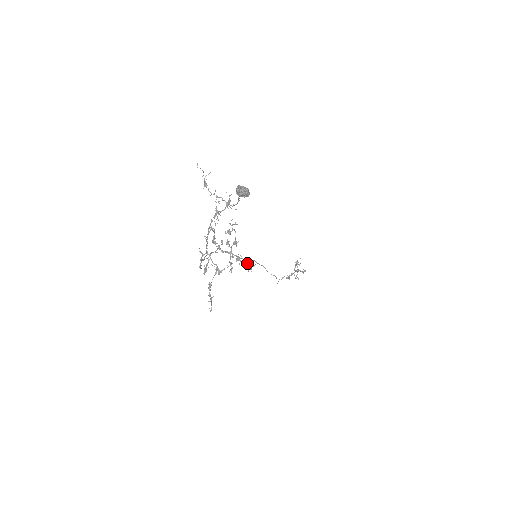
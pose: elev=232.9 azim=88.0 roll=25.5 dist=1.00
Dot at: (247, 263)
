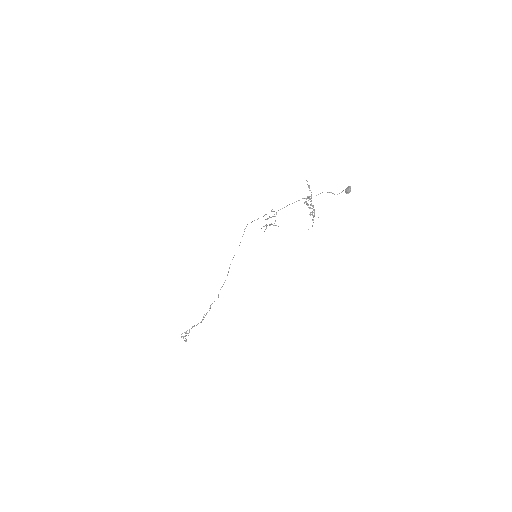
Dot at: (313, 222)
